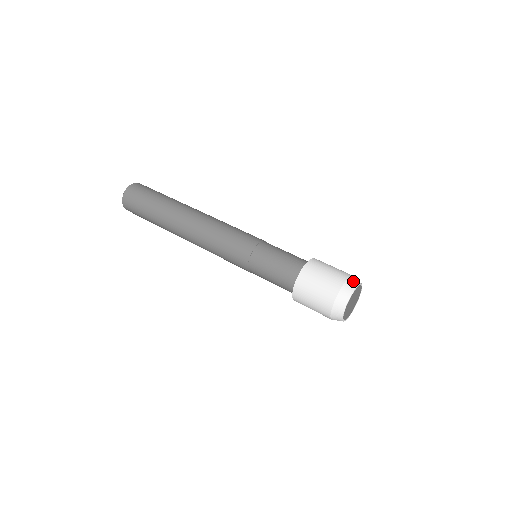
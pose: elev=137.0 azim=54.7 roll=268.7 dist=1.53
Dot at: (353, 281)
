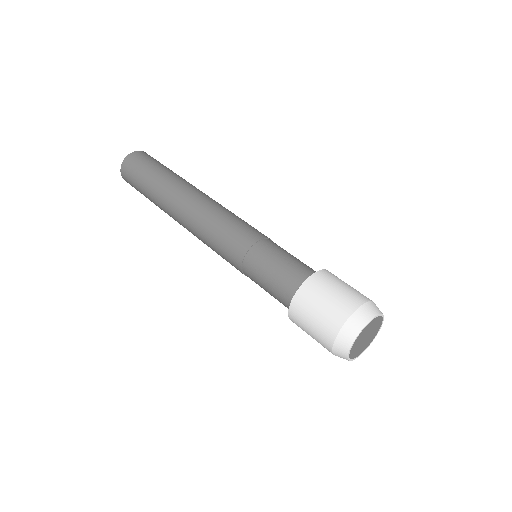
Dot at: (363, 314)
